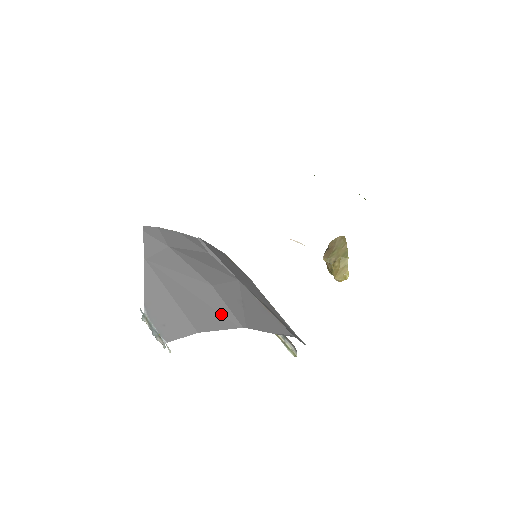
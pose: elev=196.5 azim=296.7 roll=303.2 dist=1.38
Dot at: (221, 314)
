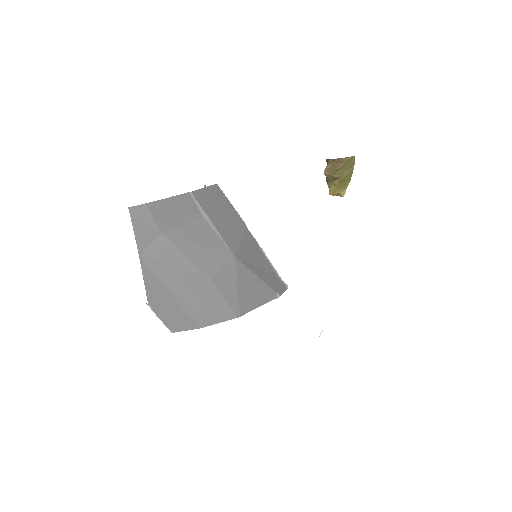
Dot at: (219, 308)
